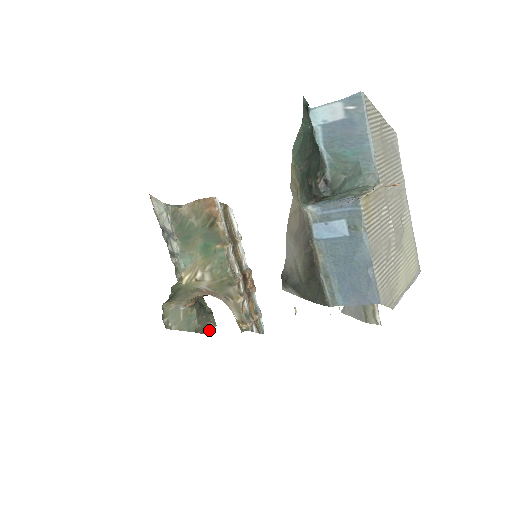
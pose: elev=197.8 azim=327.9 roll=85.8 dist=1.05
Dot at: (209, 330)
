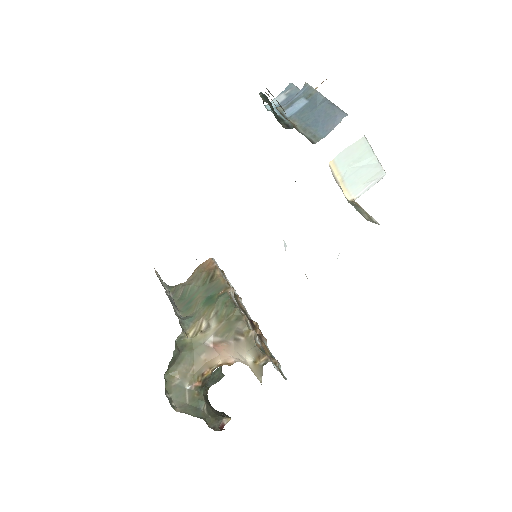
Dot at: (223, 427)
